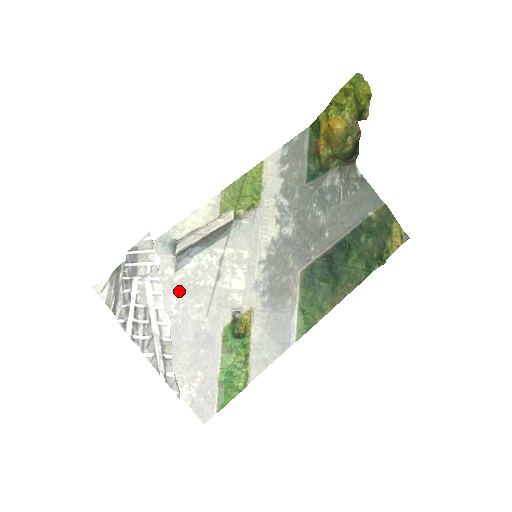
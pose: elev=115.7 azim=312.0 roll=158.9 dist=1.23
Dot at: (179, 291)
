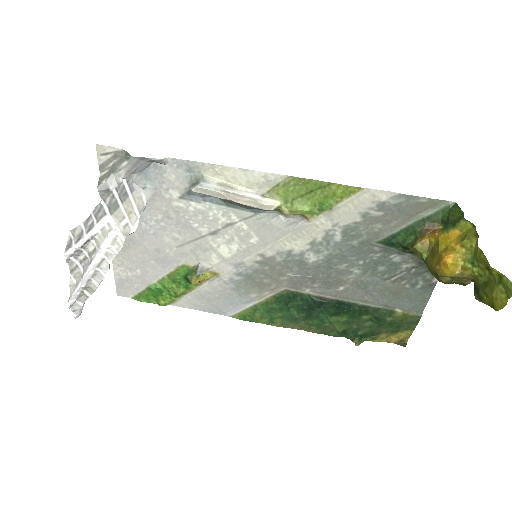
Dot at: (170, 214)
